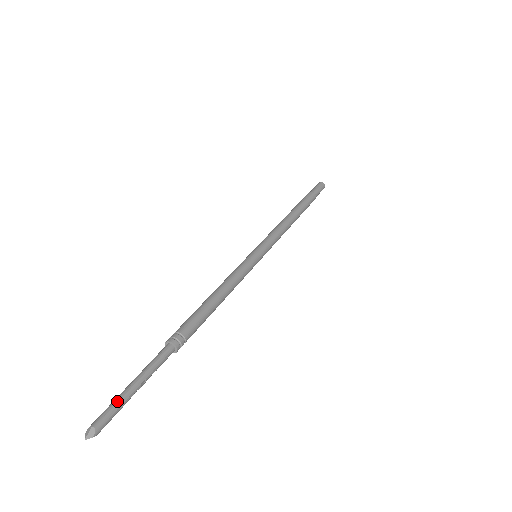
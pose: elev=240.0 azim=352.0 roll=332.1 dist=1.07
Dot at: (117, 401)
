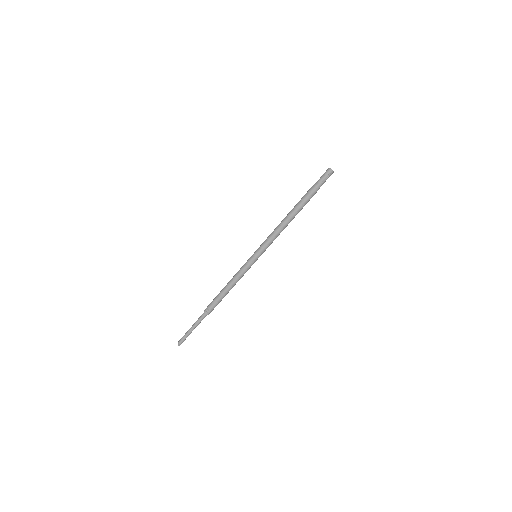
Dot at: (186, 335)
